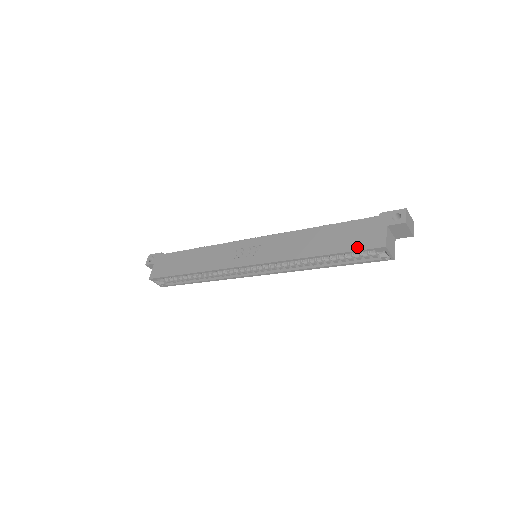
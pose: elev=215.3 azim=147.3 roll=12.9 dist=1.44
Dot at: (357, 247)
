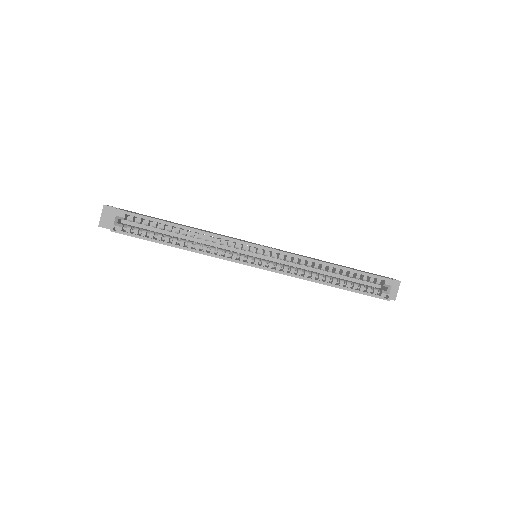
Dot at: (371, 274)
